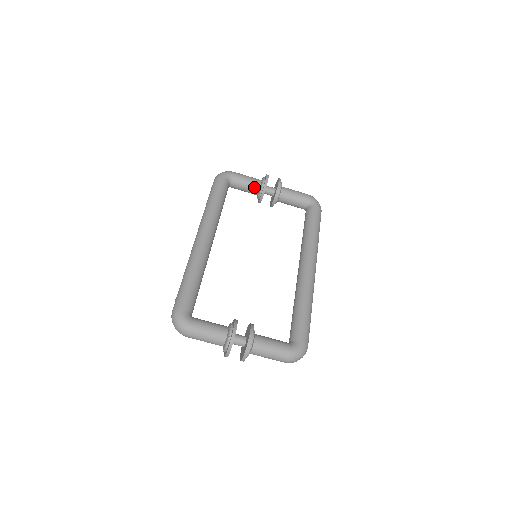
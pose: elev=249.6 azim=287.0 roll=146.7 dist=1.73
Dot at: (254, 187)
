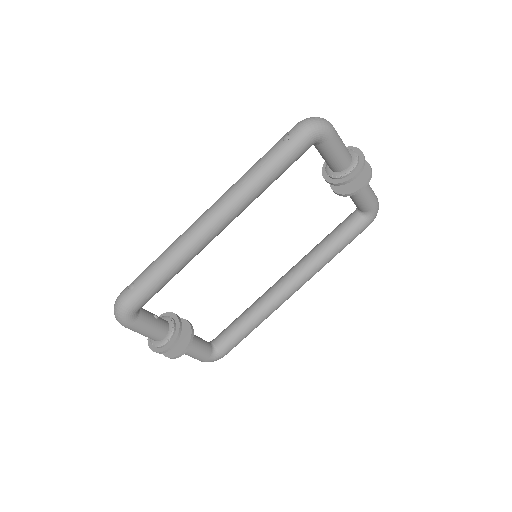
Dot at: (334, 166)
